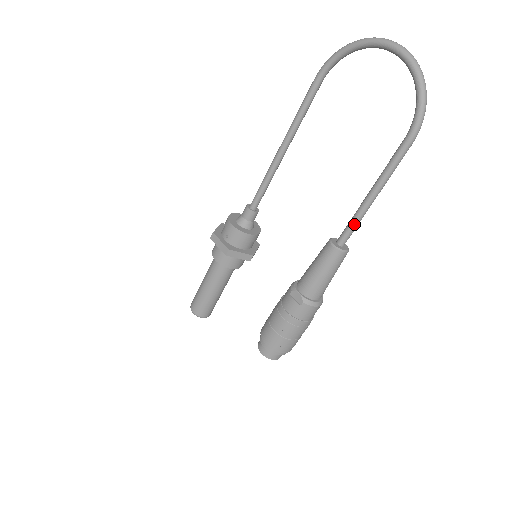
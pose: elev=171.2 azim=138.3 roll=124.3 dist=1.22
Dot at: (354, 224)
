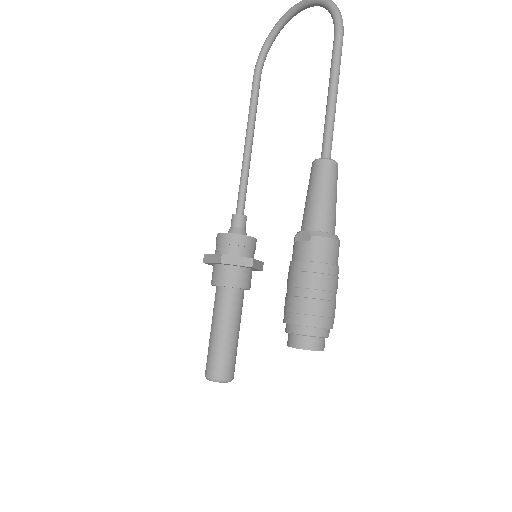
Dot at: (328, 130)
